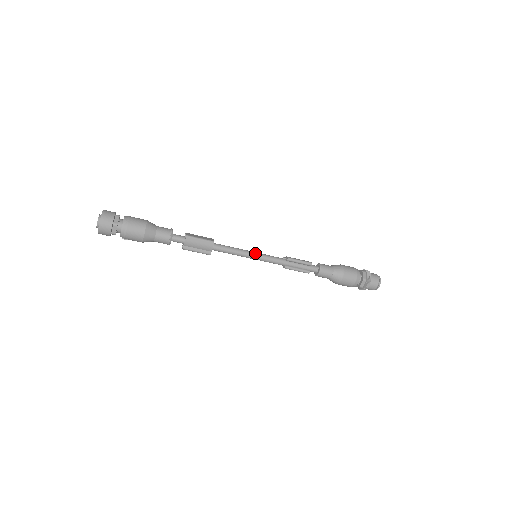
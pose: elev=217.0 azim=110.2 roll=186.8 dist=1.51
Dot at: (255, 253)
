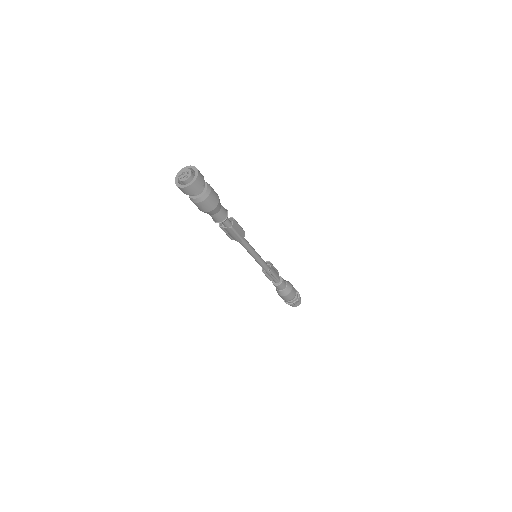
Dot at: (258, 257)
